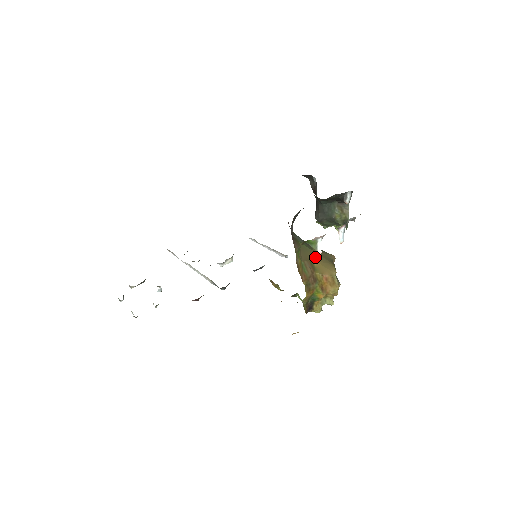
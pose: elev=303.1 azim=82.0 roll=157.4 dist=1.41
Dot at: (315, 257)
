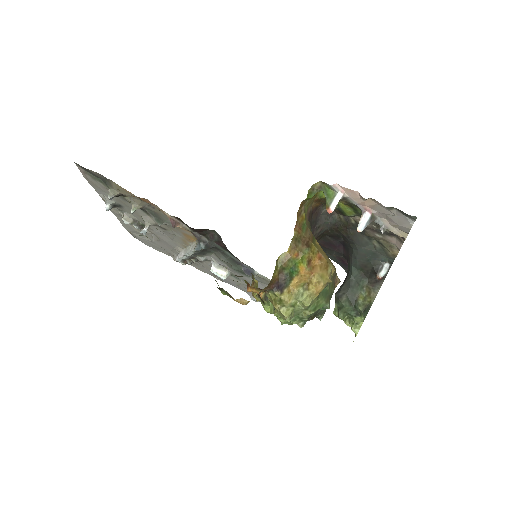
Dot at: occluded
